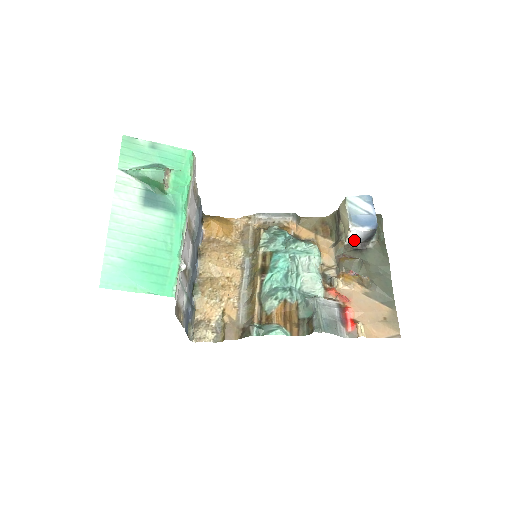
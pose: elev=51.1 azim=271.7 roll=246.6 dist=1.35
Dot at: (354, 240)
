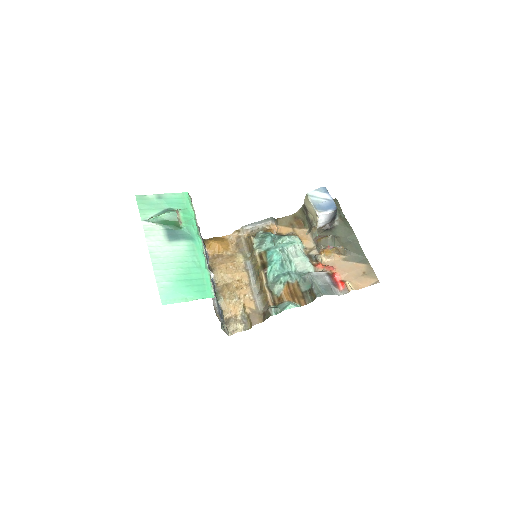
Dot at: (323, 223)
